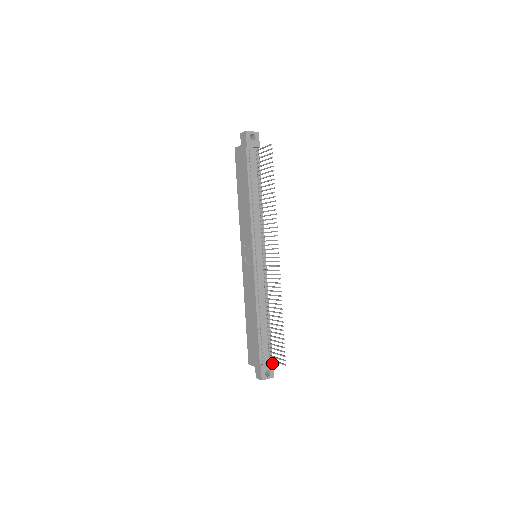
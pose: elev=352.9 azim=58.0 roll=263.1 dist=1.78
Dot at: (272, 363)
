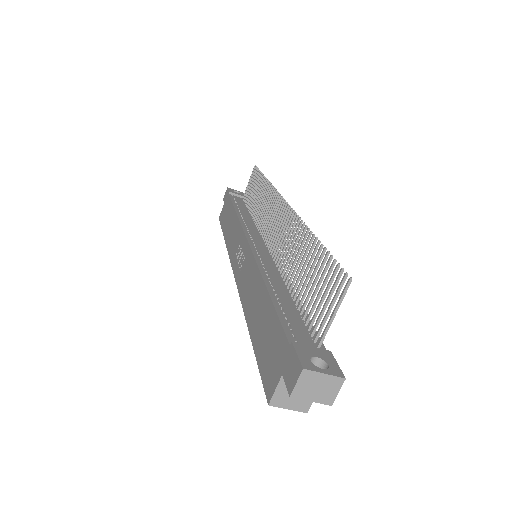
Dot at: (327, 352)
